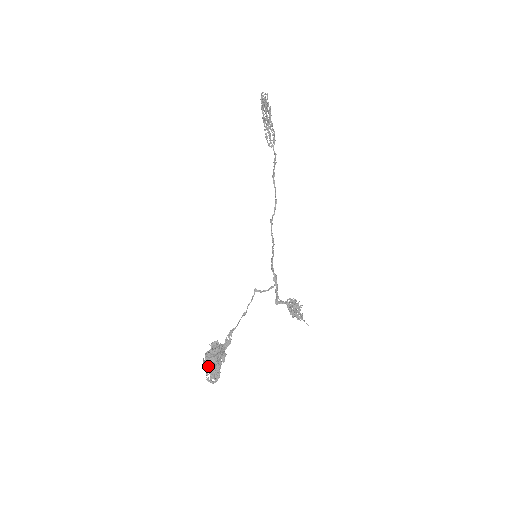
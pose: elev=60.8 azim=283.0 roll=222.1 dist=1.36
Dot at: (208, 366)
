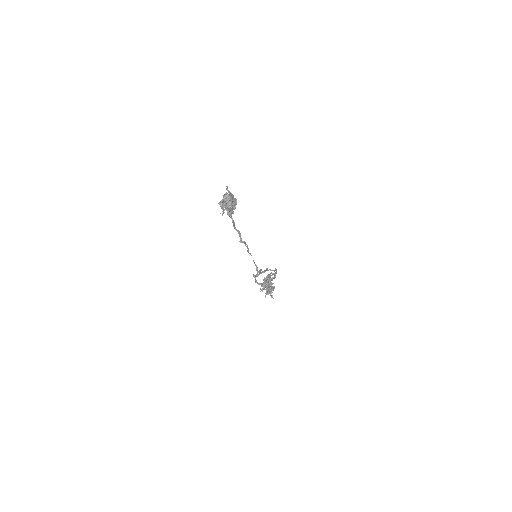
Dot at: occluded
